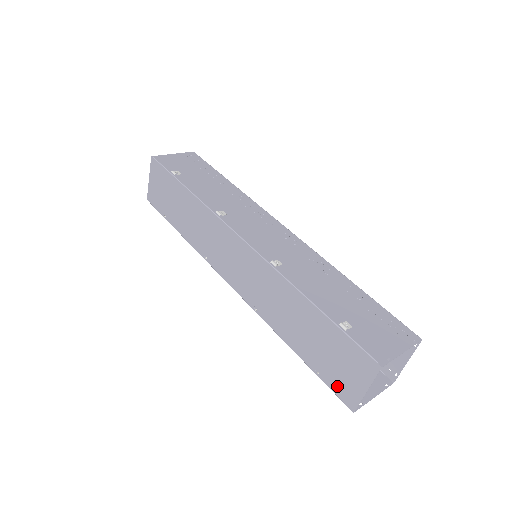
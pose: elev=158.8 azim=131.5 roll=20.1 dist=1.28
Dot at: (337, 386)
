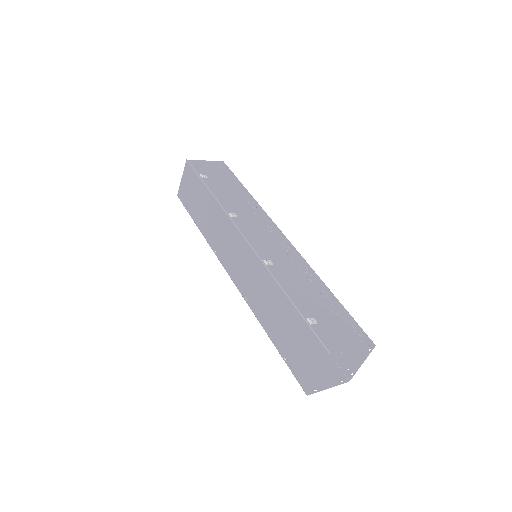
Dot at: (298, 371)
